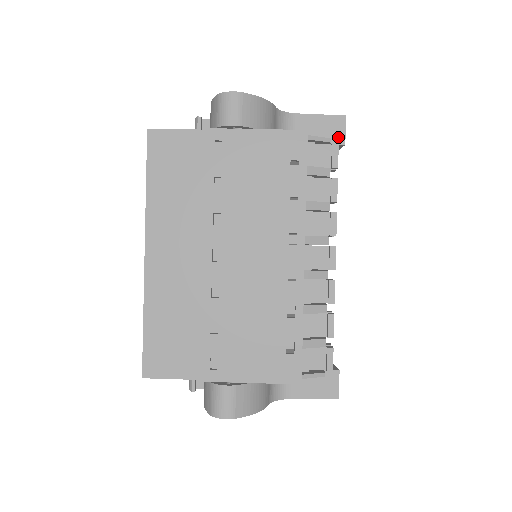
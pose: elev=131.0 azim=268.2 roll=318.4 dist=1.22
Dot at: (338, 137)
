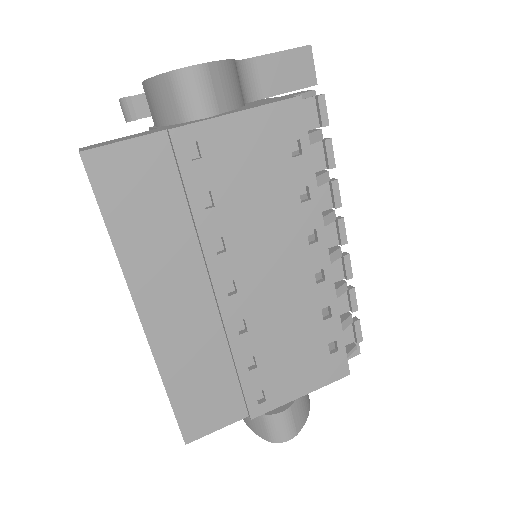
Dot at: (308, 77)
